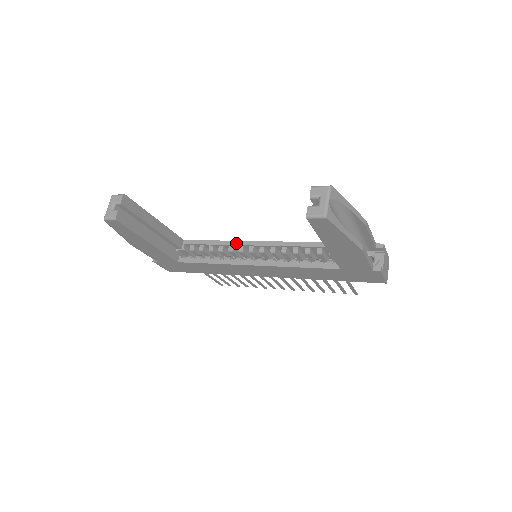
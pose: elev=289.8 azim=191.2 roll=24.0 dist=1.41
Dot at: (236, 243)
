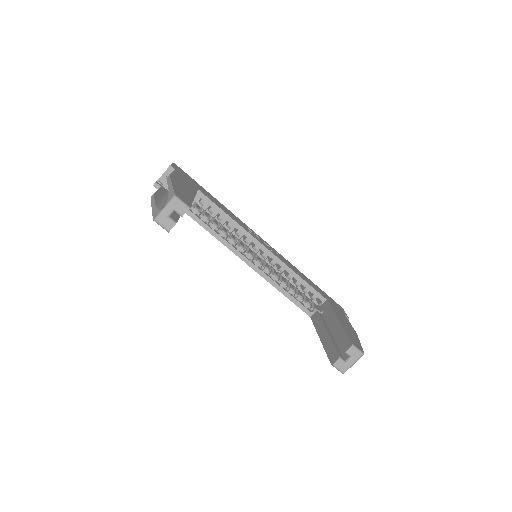
Dot at: (247, 235)
